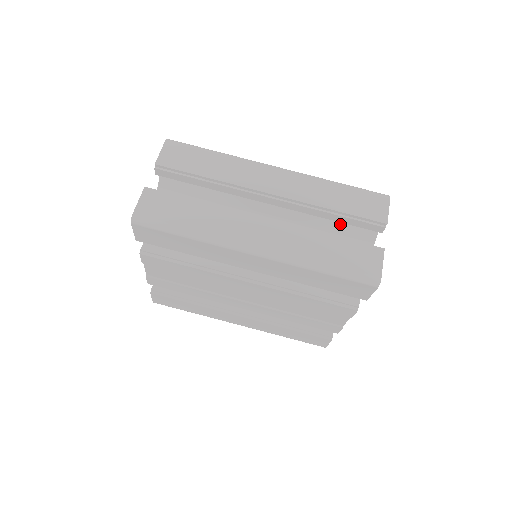
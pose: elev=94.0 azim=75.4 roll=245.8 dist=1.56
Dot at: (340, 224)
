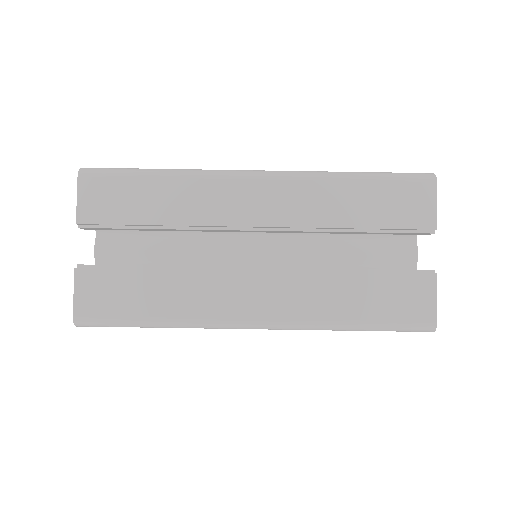
Dot at: occluded
